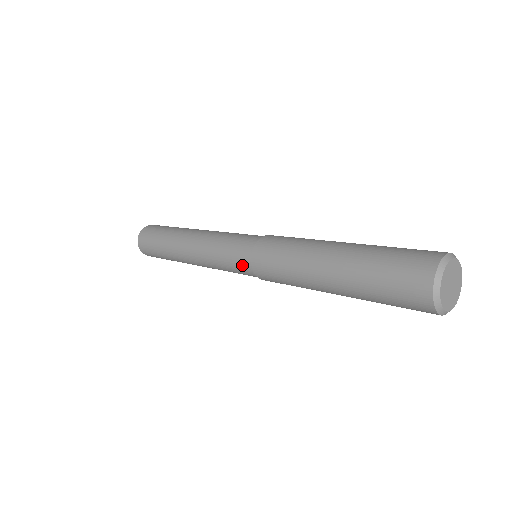
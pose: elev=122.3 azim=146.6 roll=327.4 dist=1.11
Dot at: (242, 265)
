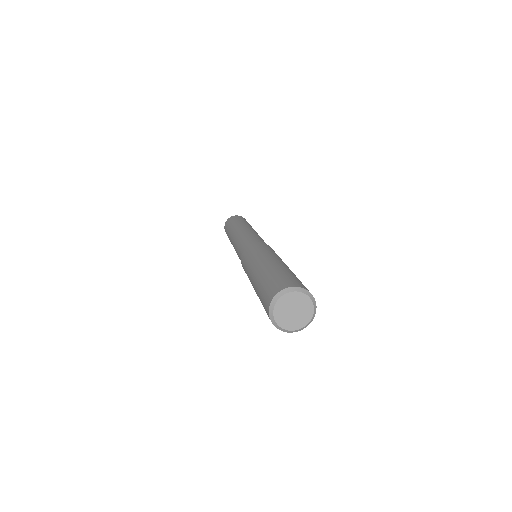
Dot at: (241, 252)
